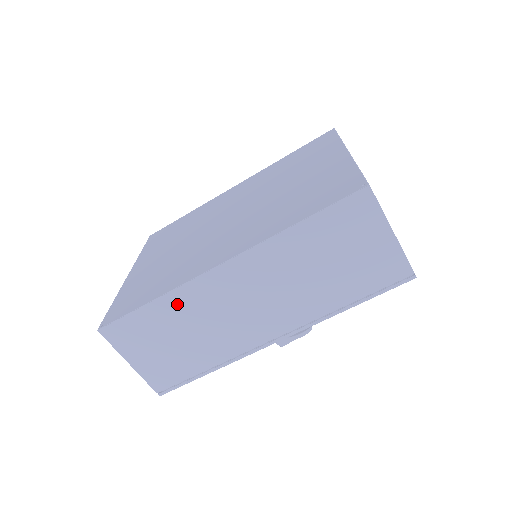
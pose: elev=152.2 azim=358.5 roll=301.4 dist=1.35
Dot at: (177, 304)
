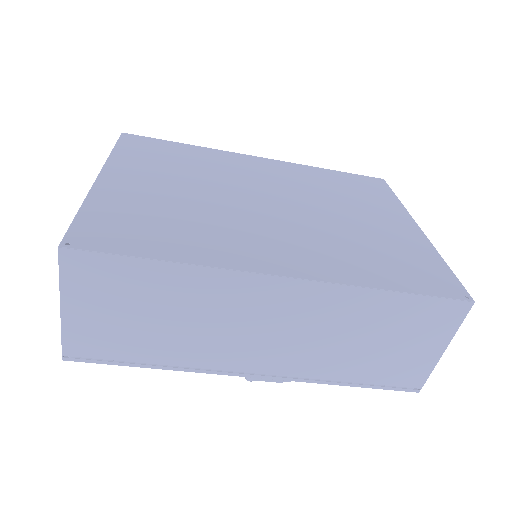
Dot at: (194, 283)
